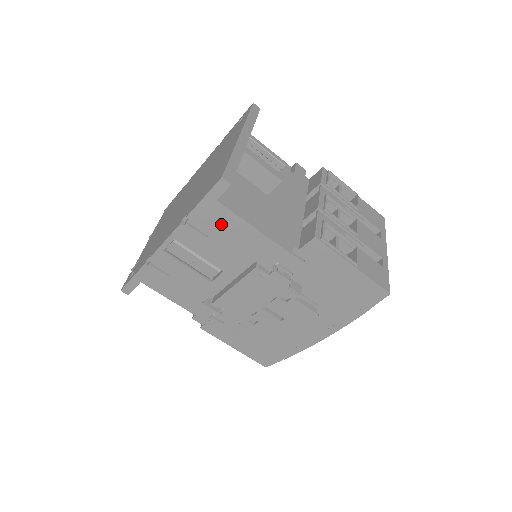
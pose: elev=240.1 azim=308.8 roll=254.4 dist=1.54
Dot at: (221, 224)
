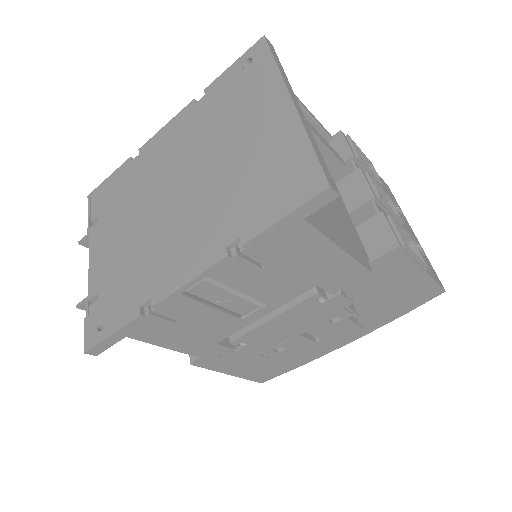
Dot at: (294, 249)
